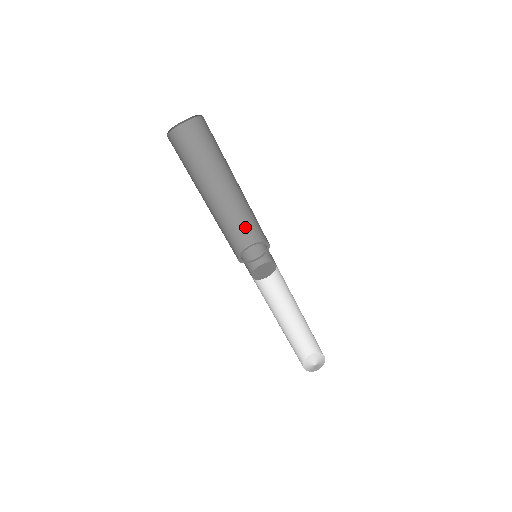
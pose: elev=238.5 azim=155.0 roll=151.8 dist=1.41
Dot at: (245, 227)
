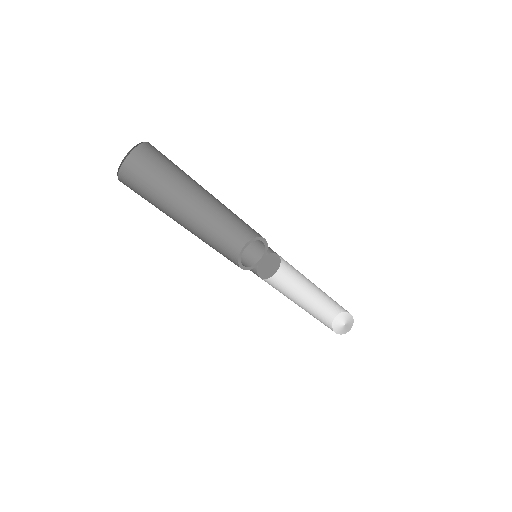
Dot at: occluded
